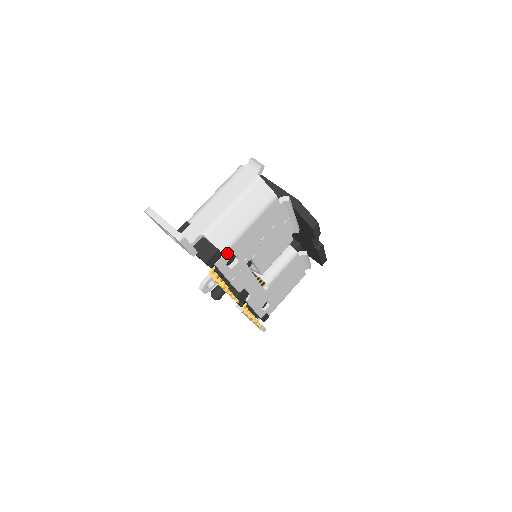
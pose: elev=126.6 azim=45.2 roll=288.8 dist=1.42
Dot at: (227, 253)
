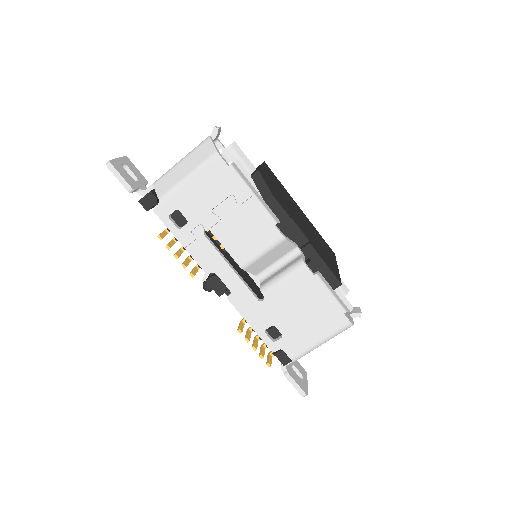
Dot at: (165, 202)
